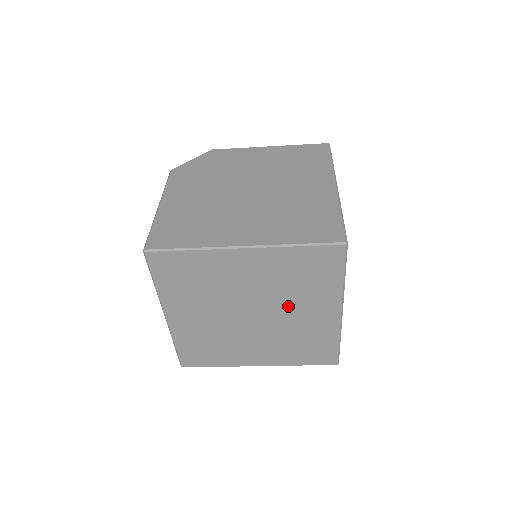
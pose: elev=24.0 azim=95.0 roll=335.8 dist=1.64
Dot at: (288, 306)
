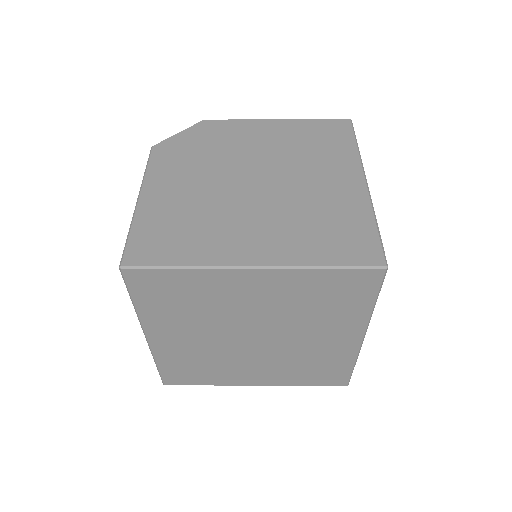
Dot at: (300, 330)
